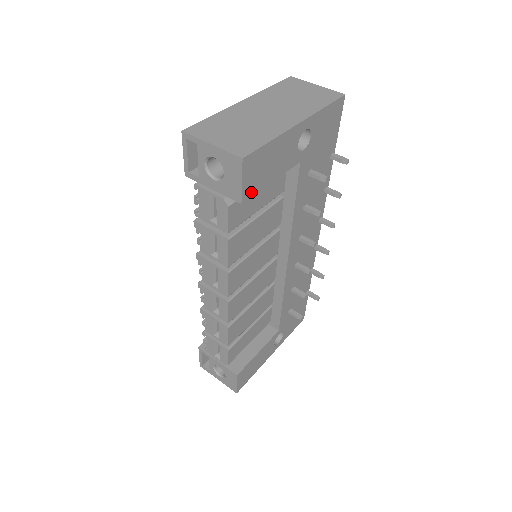
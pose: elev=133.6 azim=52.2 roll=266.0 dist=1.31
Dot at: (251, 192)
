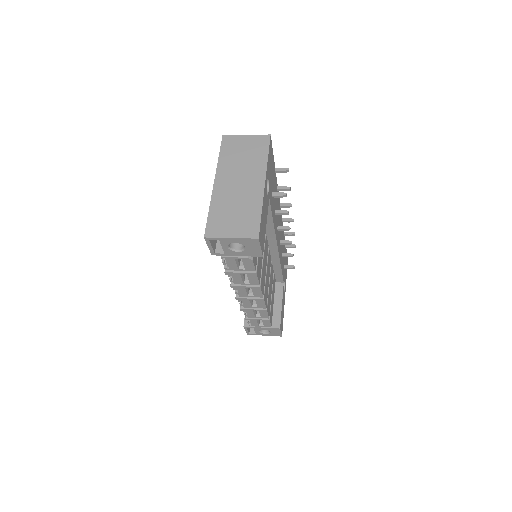
Dot at: (263, 245)
